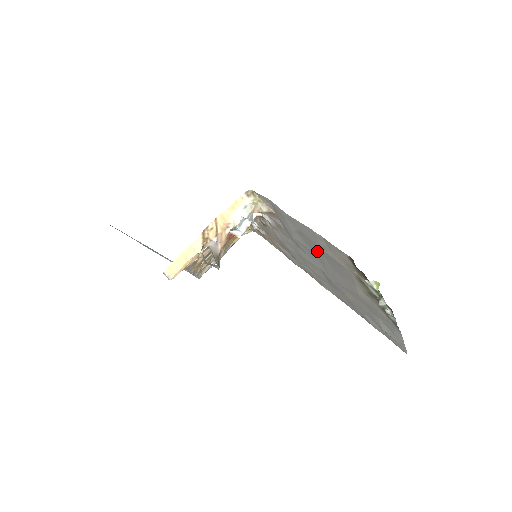
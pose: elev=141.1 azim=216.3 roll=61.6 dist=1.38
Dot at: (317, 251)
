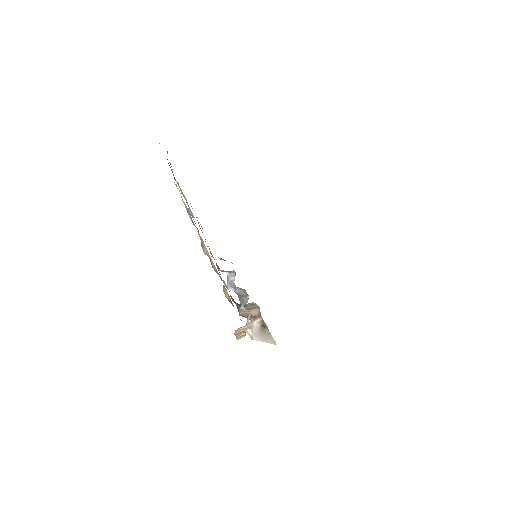
Dot at: occluded
